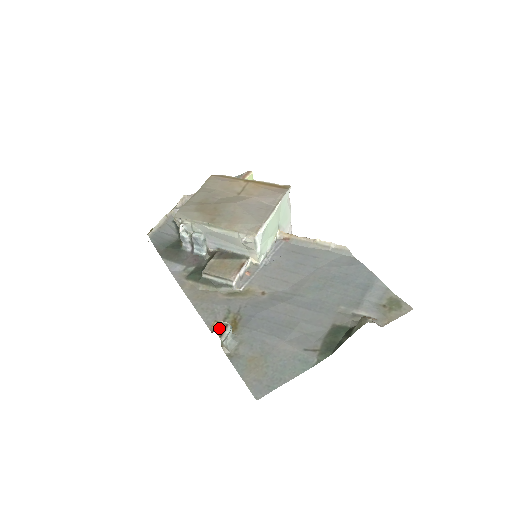
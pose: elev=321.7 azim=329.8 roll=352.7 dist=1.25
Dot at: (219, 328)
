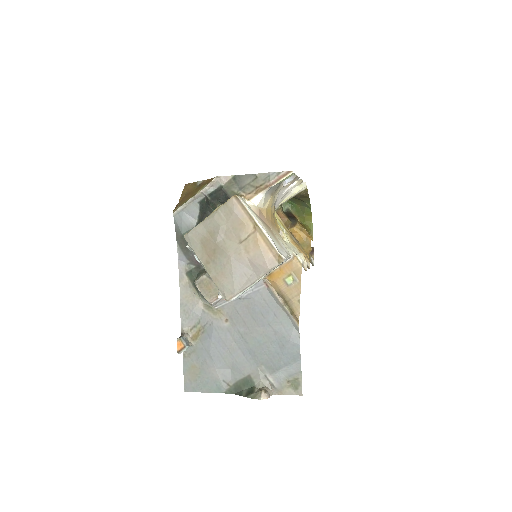
Dot at: (180, 345)
